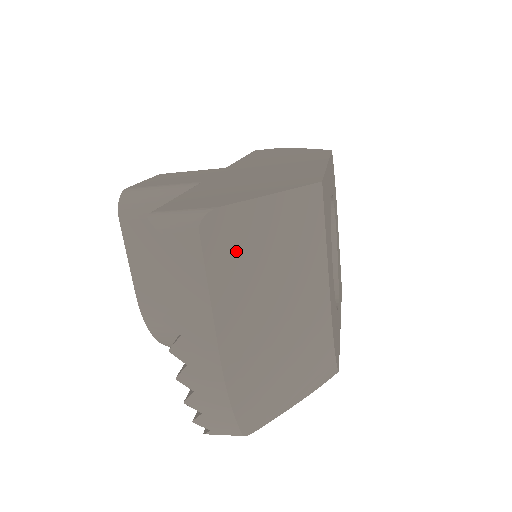
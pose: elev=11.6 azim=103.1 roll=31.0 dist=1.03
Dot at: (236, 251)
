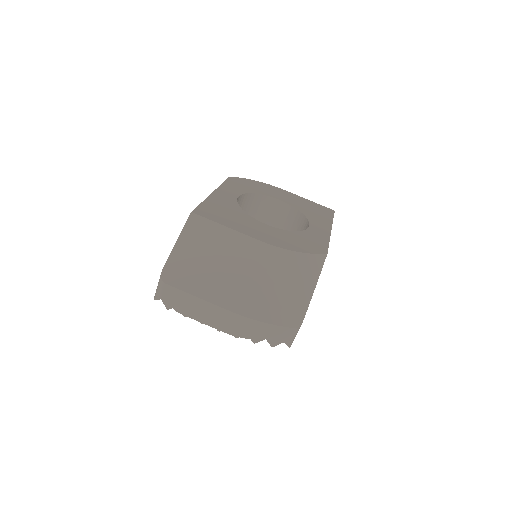
Dot at: (188, 273)
